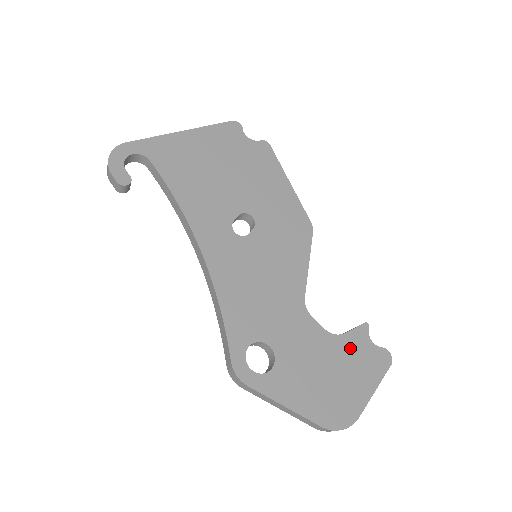
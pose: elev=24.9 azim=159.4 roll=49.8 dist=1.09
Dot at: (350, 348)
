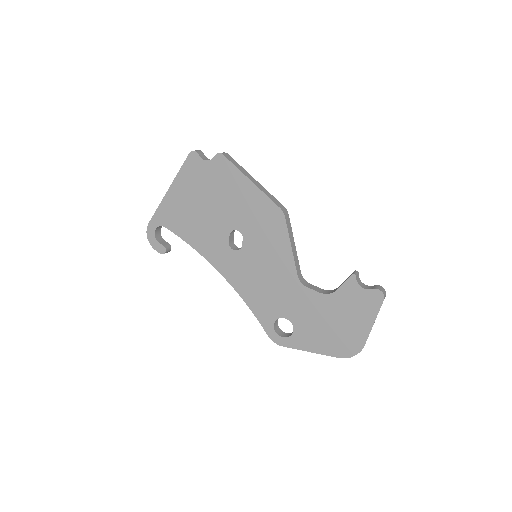
Dot at: (344, 300)
